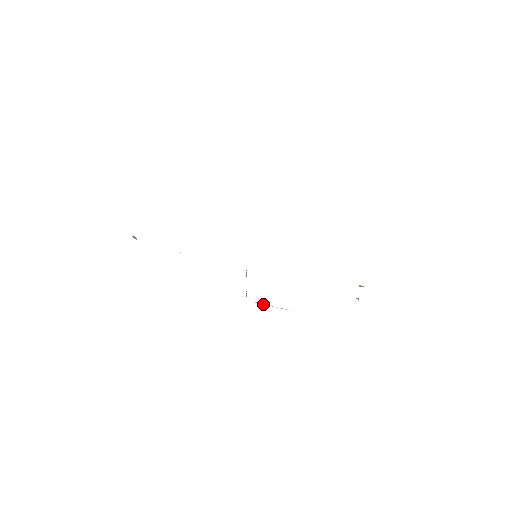
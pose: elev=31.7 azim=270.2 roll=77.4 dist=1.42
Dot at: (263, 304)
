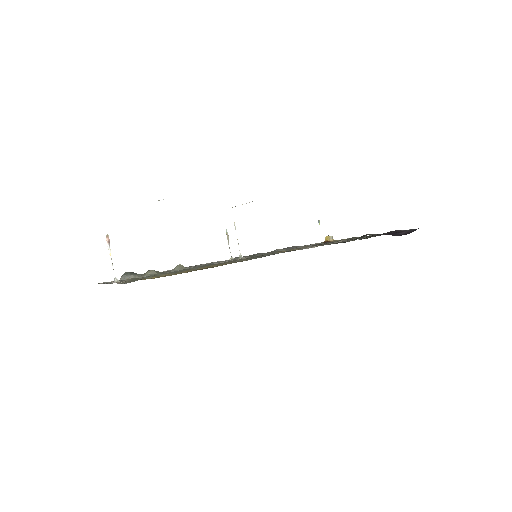
Dot at: occluded
